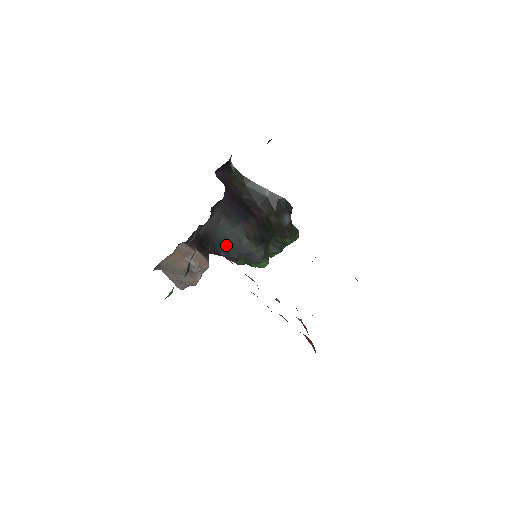
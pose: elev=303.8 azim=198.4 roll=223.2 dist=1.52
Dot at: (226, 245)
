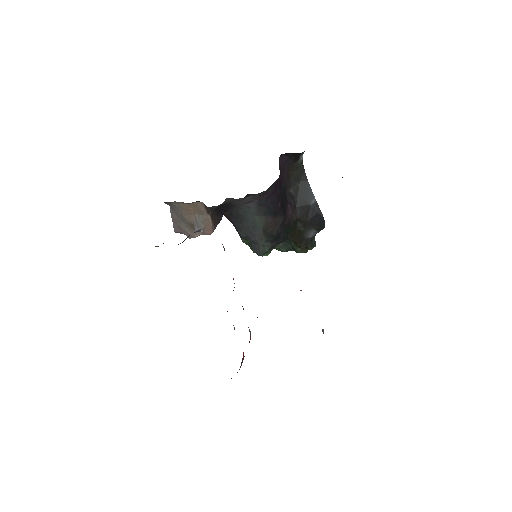
Dot at: (241, 222)
